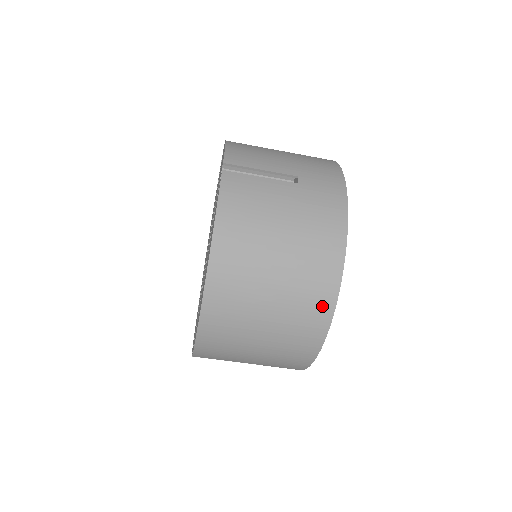
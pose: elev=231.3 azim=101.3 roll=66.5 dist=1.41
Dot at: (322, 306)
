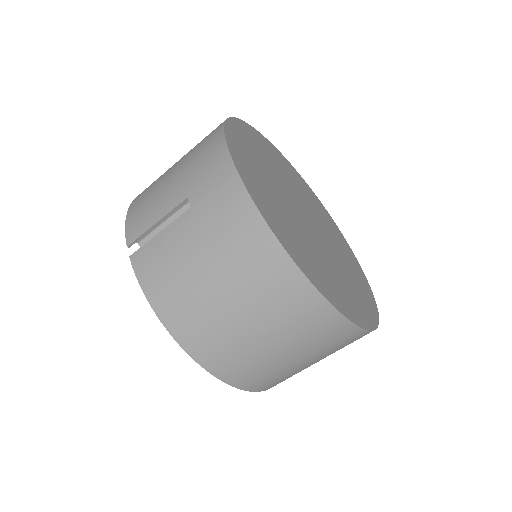
Dot at: (307, 302)
